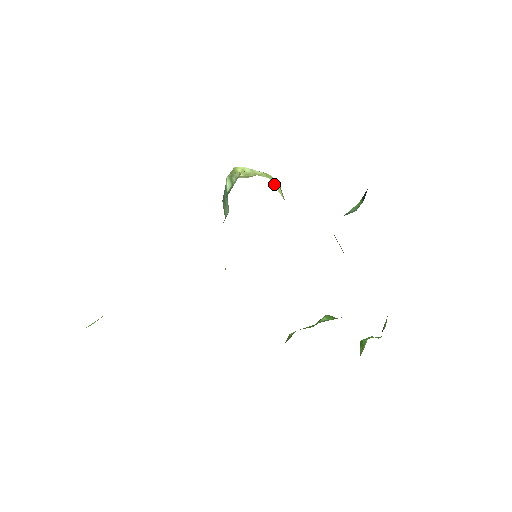
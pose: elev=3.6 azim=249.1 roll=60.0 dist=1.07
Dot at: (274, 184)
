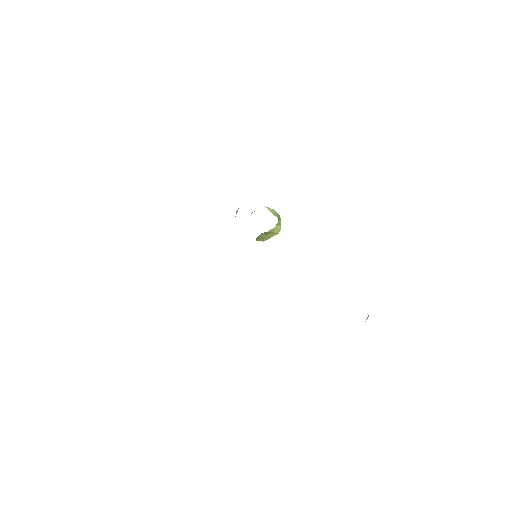
Dot at: (268, 209)
